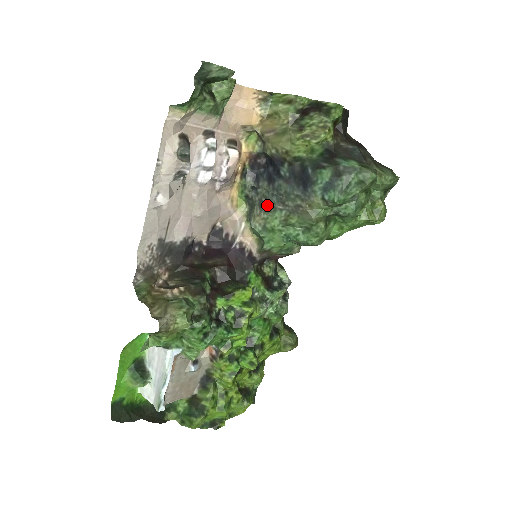
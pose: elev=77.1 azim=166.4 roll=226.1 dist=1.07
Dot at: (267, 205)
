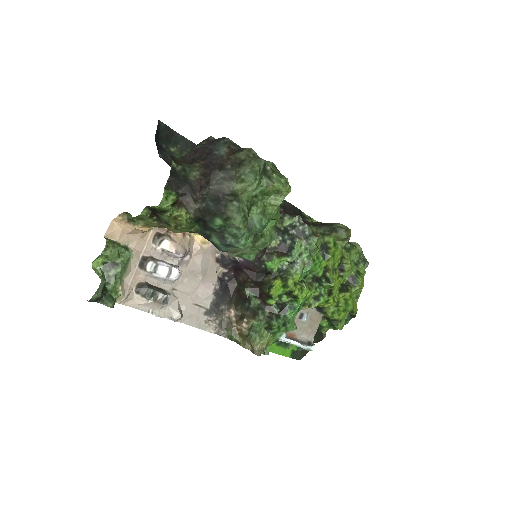
Dot at: occluded
